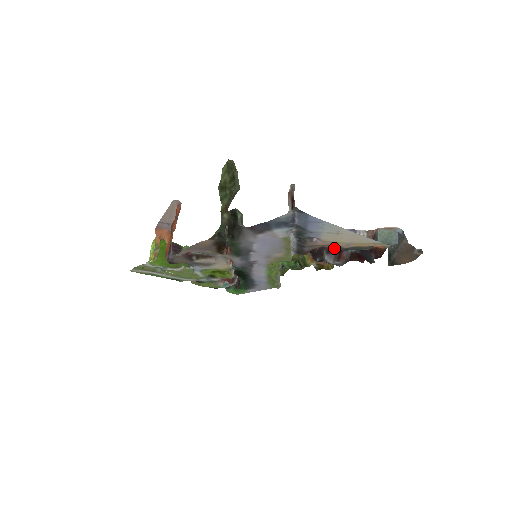
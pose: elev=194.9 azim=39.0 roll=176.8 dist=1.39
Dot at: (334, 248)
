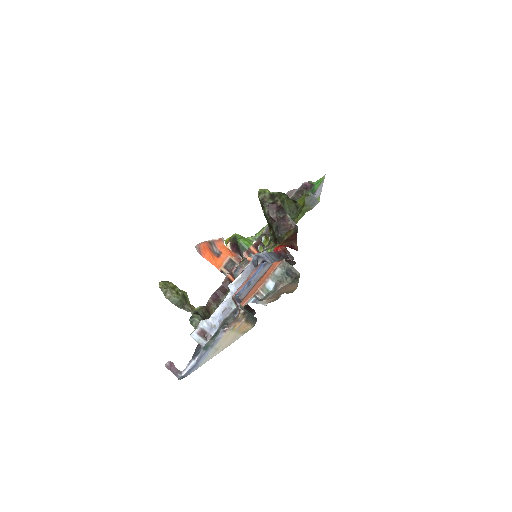
Dot at: occluded
